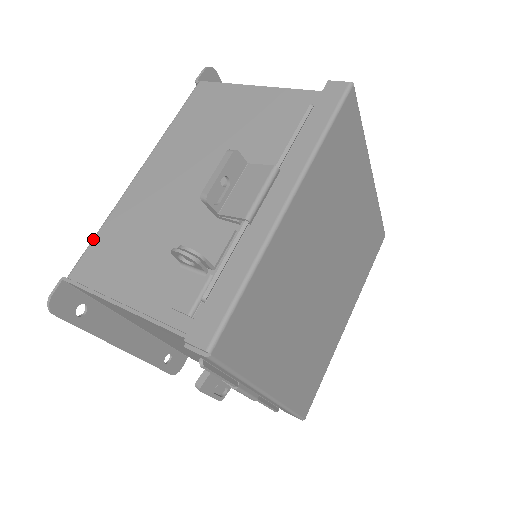
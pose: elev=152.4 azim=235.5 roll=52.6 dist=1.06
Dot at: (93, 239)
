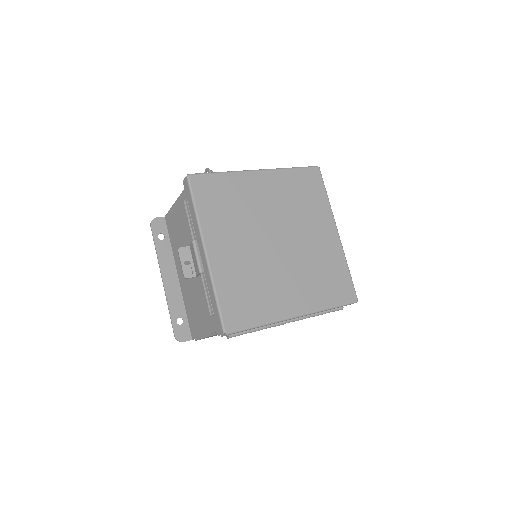
Dot at: occluded
